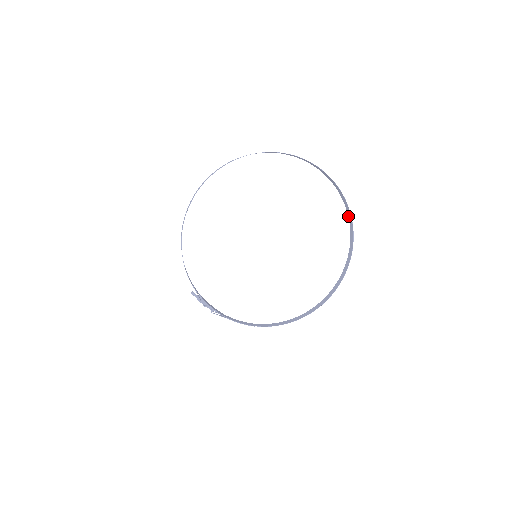
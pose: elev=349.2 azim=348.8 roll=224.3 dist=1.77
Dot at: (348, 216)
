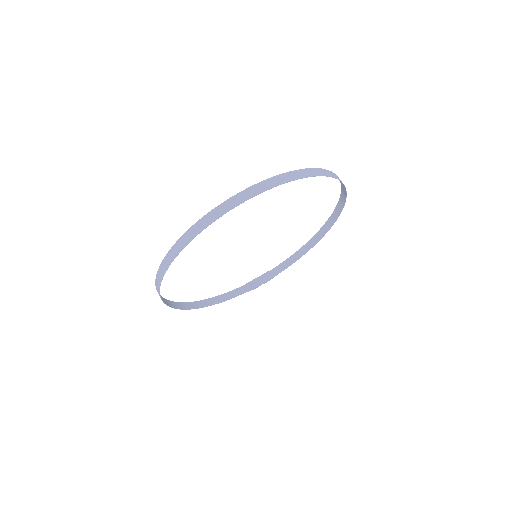
Dot at: (301, 170)
